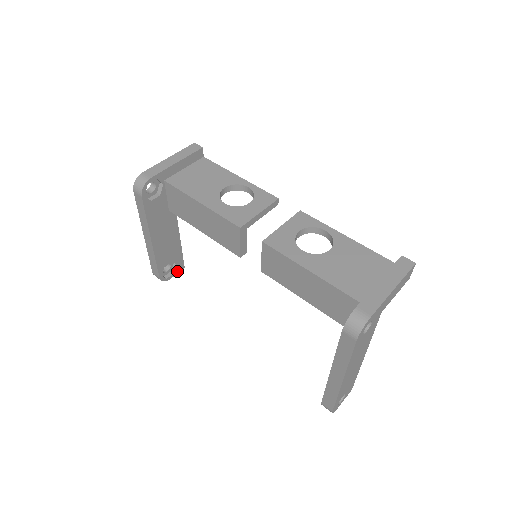
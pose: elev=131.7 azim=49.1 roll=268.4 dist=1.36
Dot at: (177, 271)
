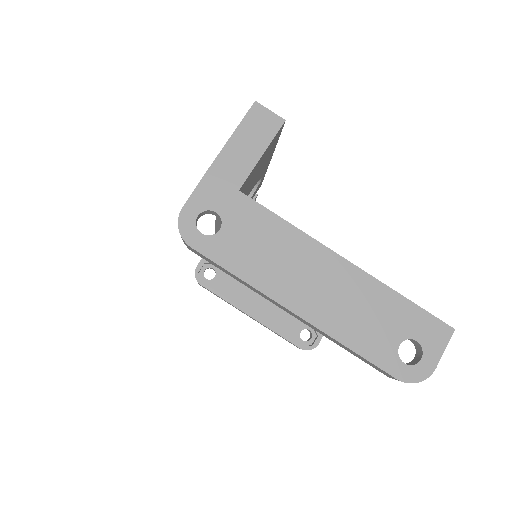
Dot at: occluded
